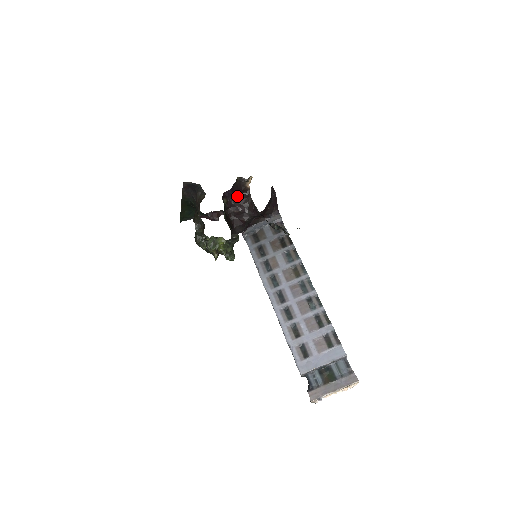
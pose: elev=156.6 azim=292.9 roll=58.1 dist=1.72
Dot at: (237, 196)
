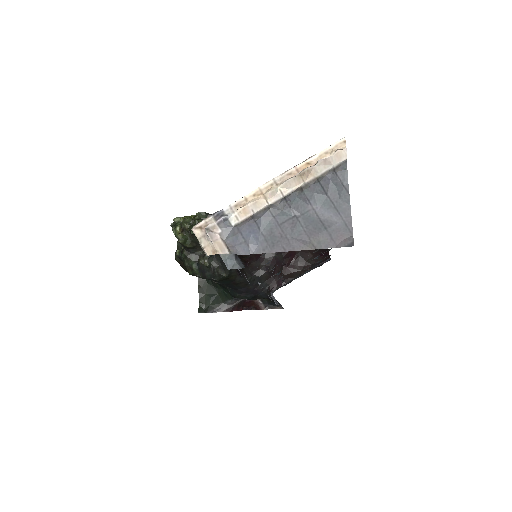
Dot at: occluded
